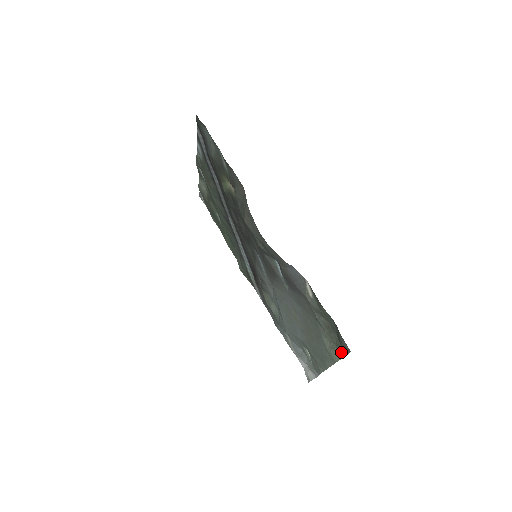
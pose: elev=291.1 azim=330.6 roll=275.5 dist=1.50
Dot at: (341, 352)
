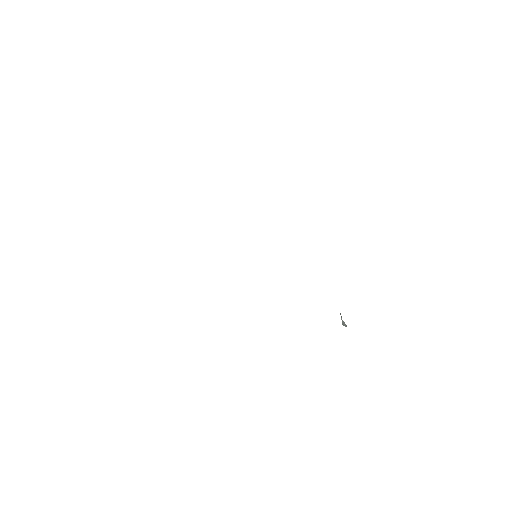
Dot at: occluded
